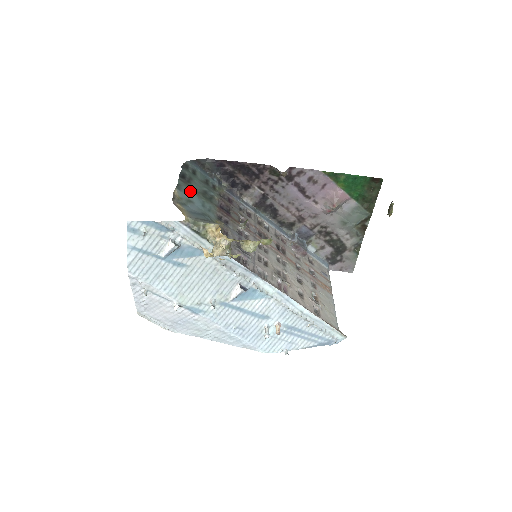
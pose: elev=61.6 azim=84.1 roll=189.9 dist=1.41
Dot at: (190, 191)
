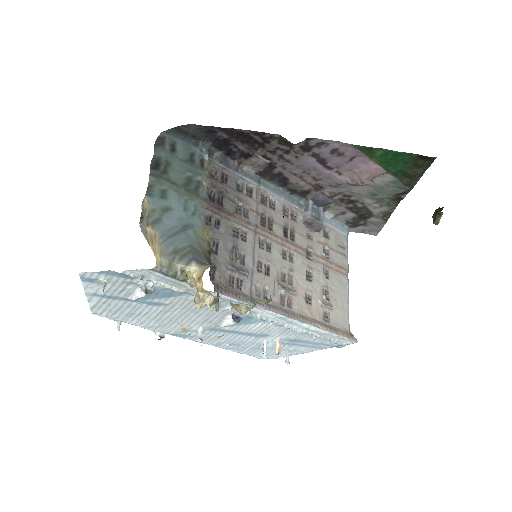
Dot at: (167, 189)
